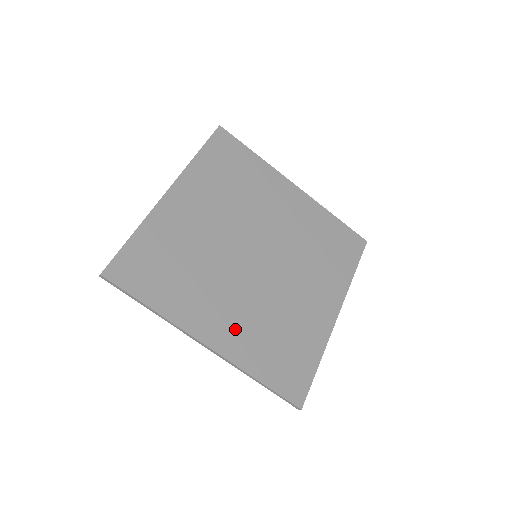
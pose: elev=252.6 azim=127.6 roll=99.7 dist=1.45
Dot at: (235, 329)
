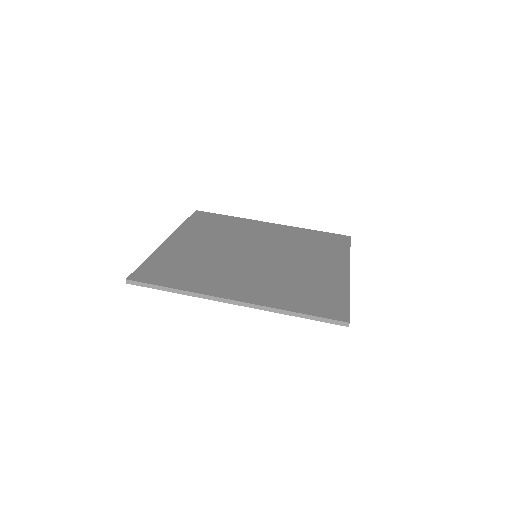
Dot at: (257, 289)
